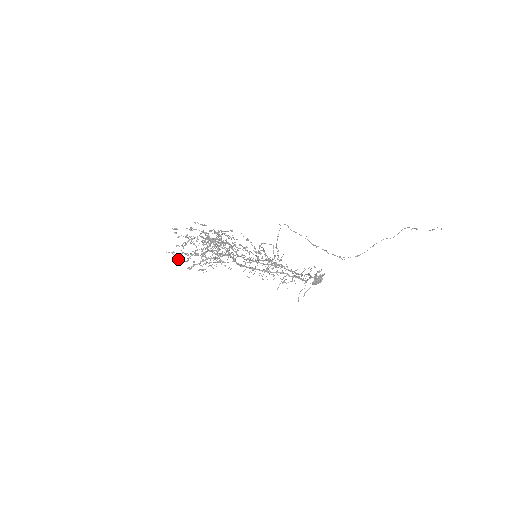
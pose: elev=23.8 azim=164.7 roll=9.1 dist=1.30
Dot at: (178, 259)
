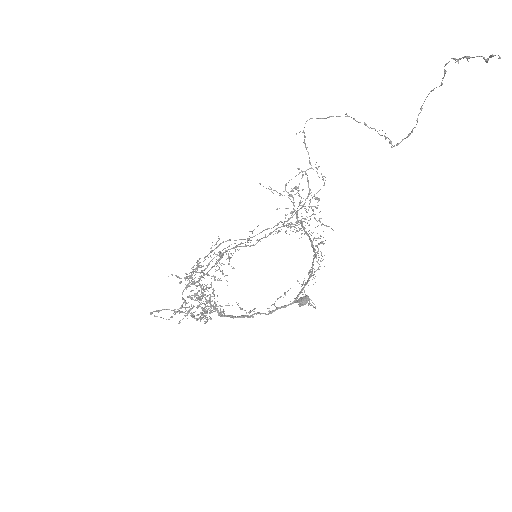
Dot at: occluded
